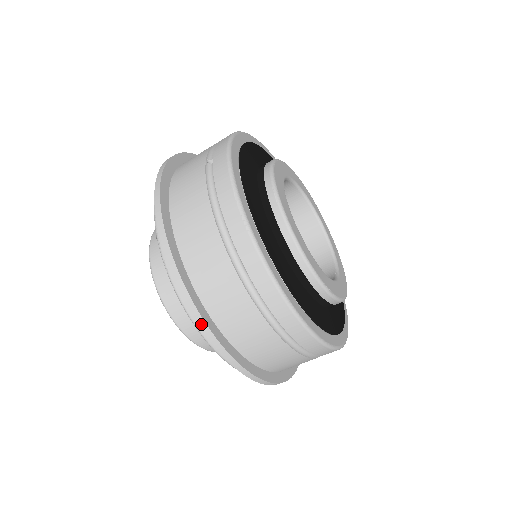
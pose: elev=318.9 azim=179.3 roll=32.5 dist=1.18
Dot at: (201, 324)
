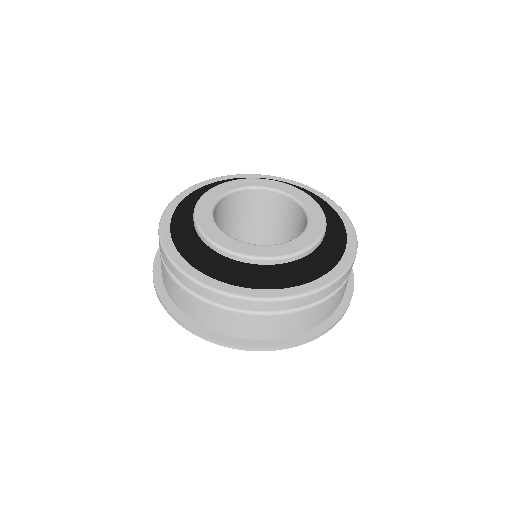
Dot at: (177, 321)
